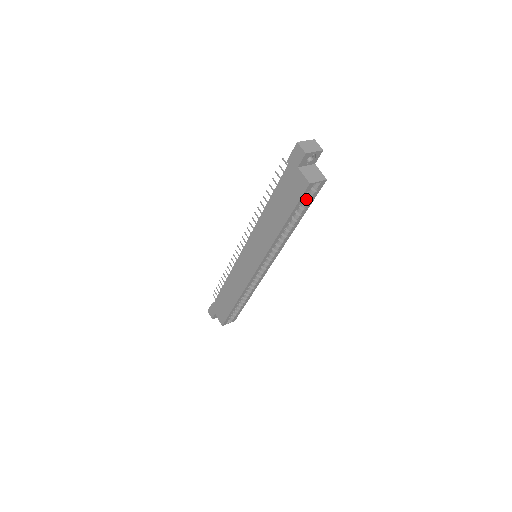
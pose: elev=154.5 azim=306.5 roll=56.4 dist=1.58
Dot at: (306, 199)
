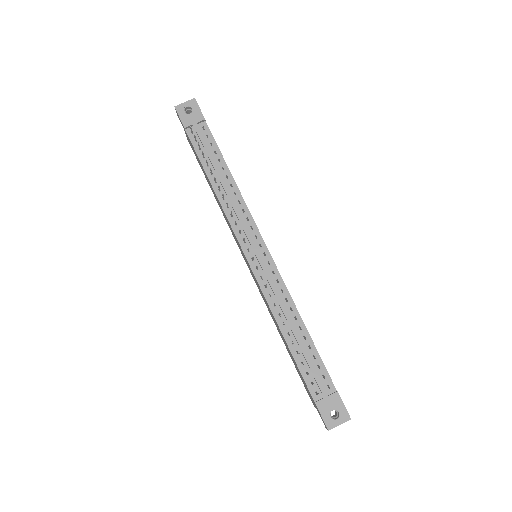
Dot at: occluded
